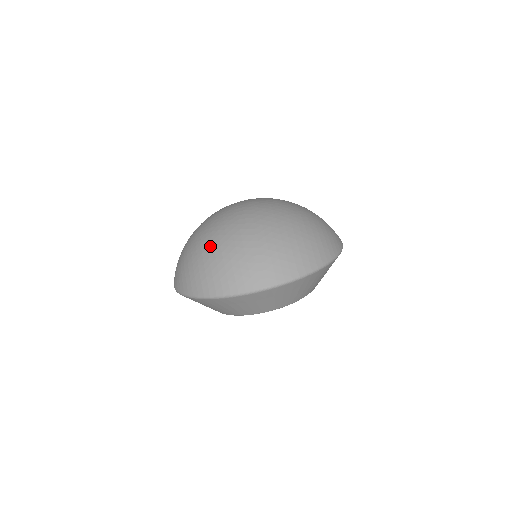
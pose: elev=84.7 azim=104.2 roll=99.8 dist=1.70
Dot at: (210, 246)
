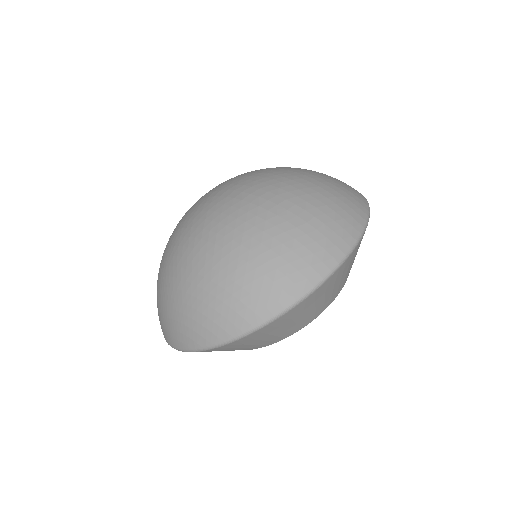
Dot at: (234, 248)
